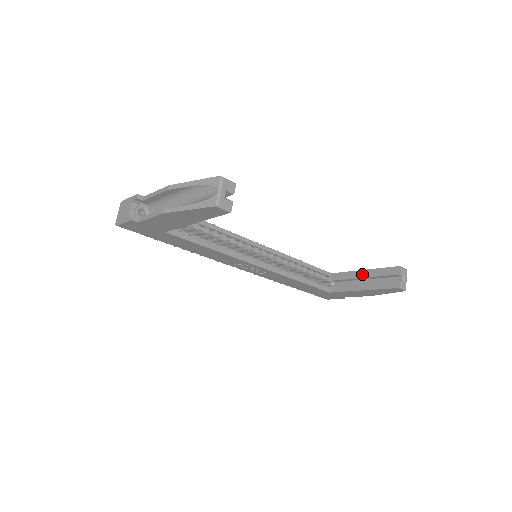
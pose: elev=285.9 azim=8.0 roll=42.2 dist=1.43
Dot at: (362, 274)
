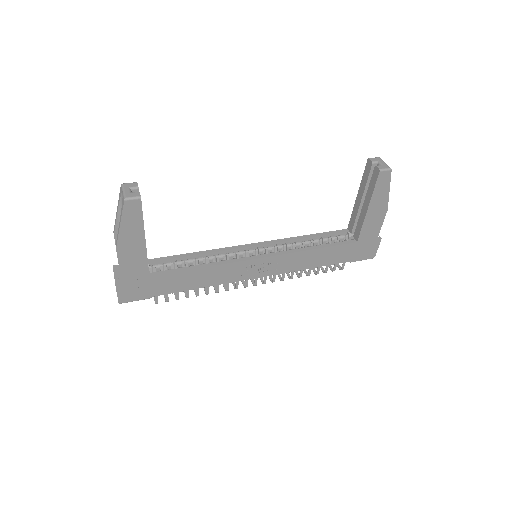
Dot at: (358, 199)
